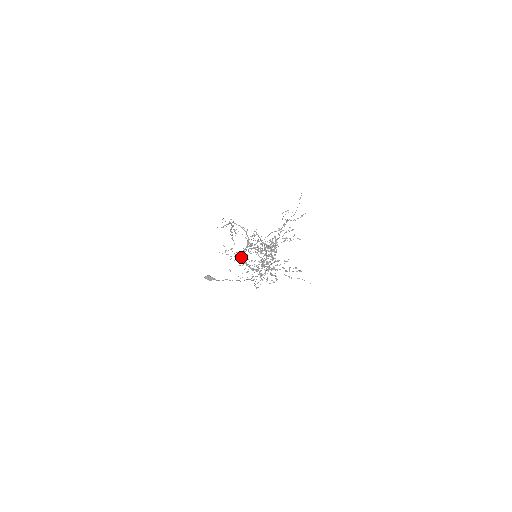
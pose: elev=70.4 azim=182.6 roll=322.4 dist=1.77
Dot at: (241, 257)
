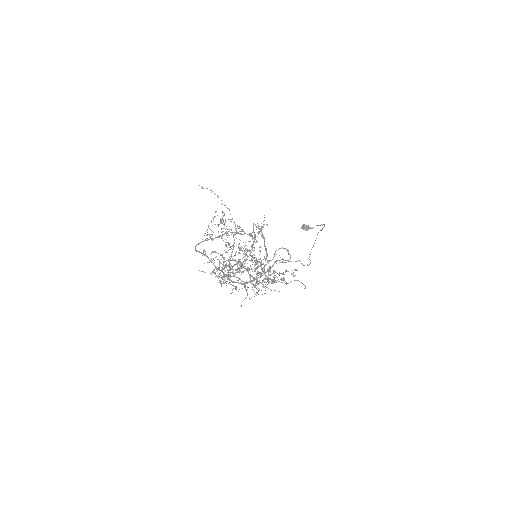
Dot at: (234, 276)
